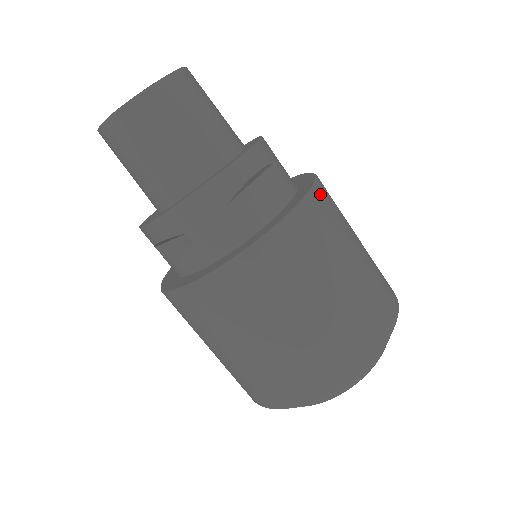
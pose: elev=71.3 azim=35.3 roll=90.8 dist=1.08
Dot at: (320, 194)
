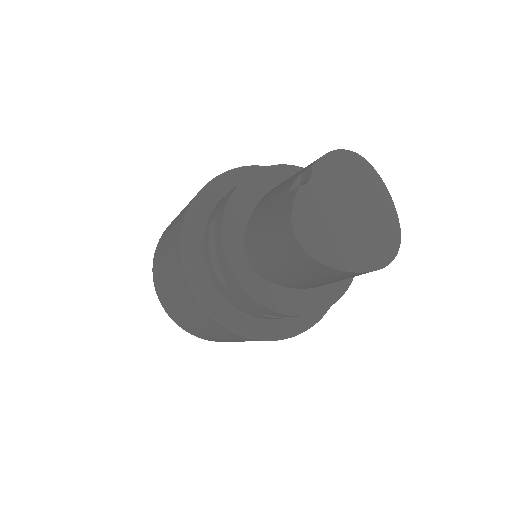
Dot at: occluded
